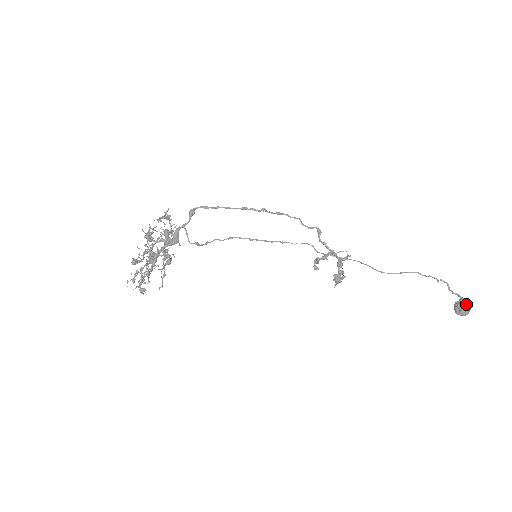
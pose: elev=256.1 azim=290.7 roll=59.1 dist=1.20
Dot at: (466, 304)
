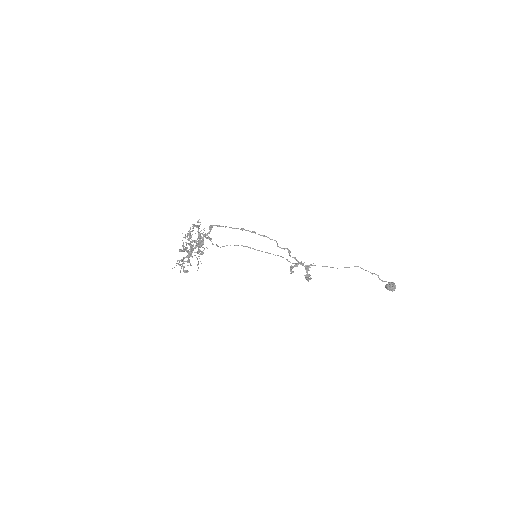
Dot at: (393, 283)
